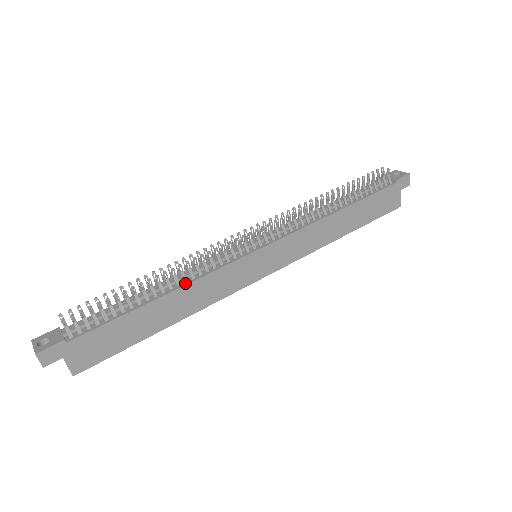
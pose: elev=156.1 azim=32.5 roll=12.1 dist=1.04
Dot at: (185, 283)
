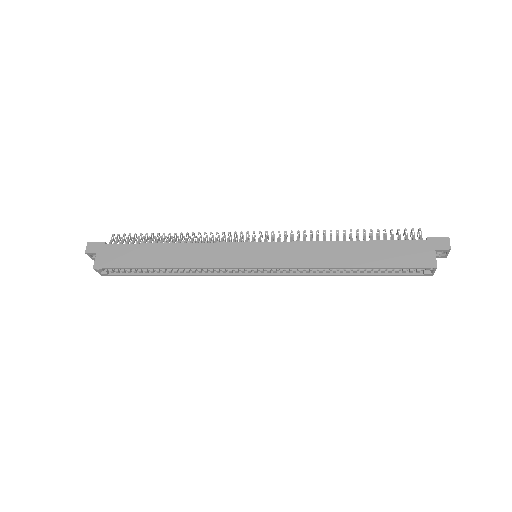
Dot at: (189, 243)
